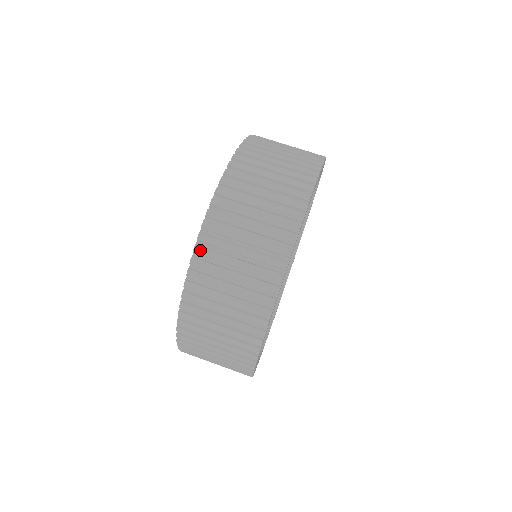
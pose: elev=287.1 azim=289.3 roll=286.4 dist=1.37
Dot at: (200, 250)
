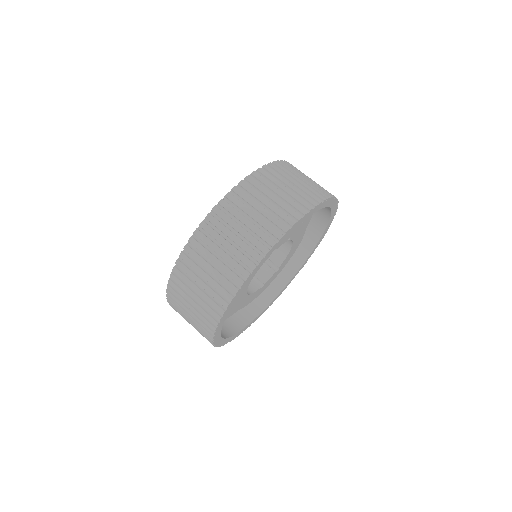
Dot at: (204, 226)
